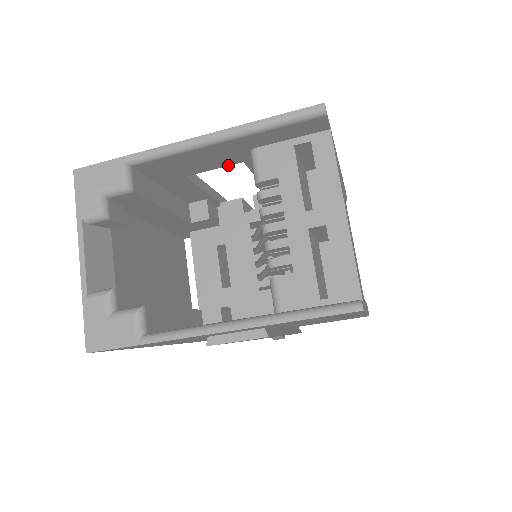
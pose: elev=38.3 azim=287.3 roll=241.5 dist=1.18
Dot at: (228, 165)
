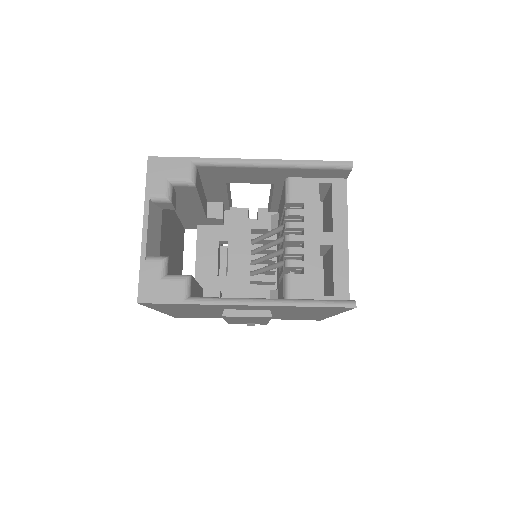
Dot at: (262, 183)
